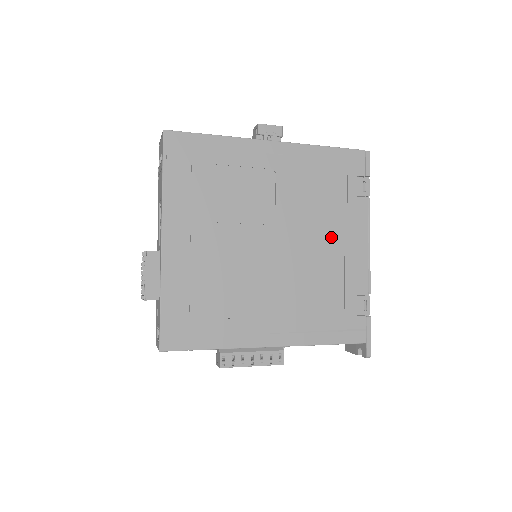
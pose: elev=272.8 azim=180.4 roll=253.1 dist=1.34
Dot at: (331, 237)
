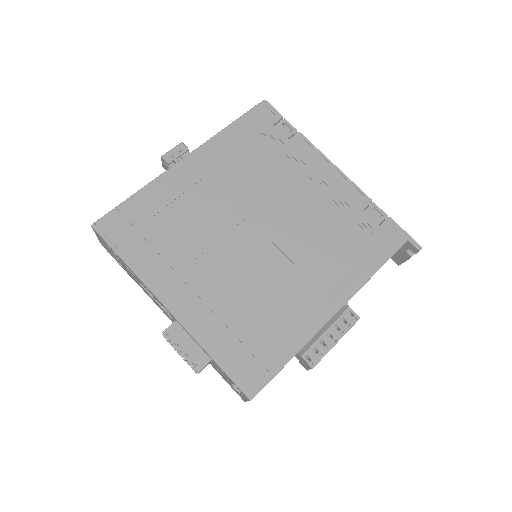
Dot at: (299, 186)
